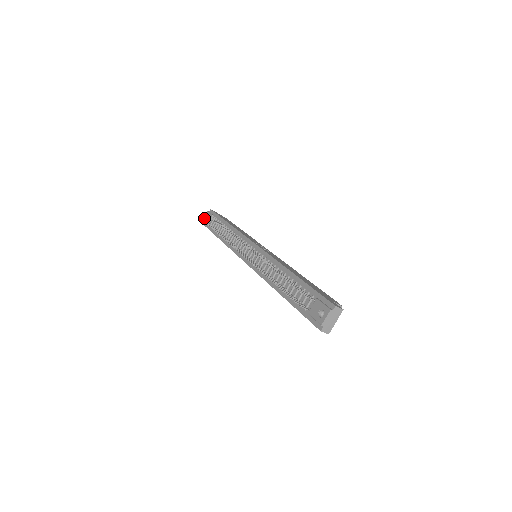
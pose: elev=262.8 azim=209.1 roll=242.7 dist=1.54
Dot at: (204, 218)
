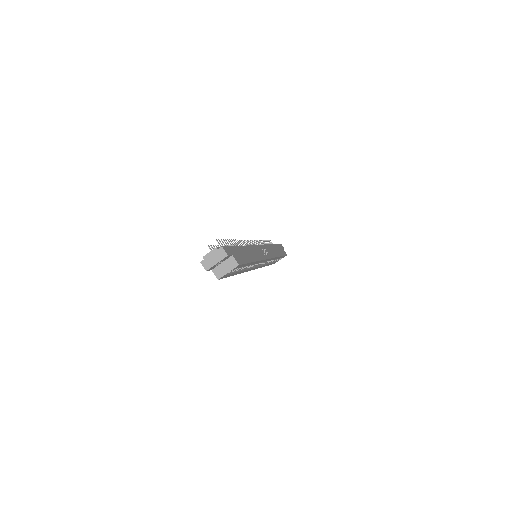
Dot at: occluded
